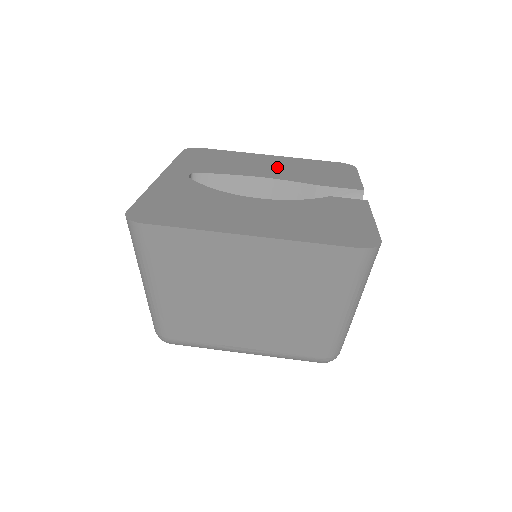
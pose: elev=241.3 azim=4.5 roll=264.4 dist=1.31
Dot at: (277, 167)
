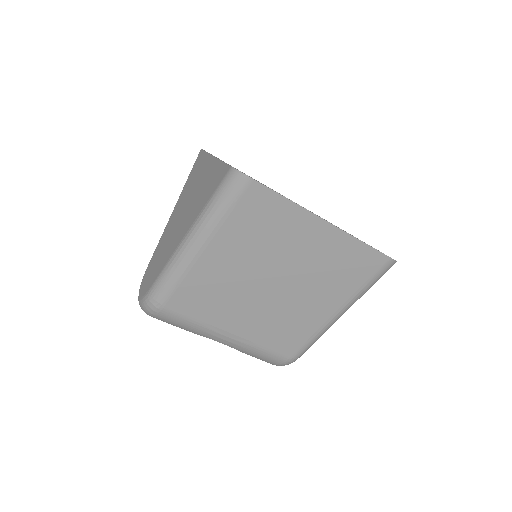
Dot at: occluded
